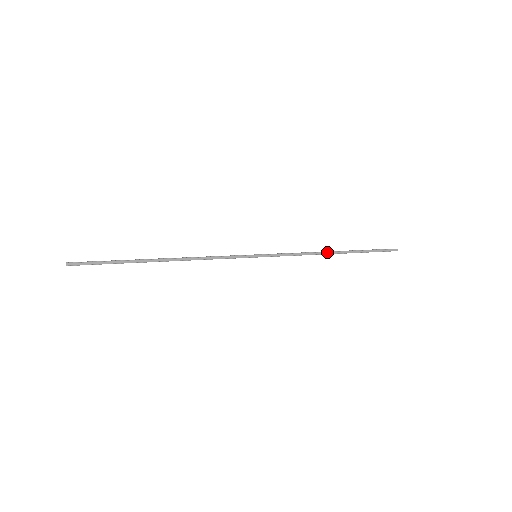
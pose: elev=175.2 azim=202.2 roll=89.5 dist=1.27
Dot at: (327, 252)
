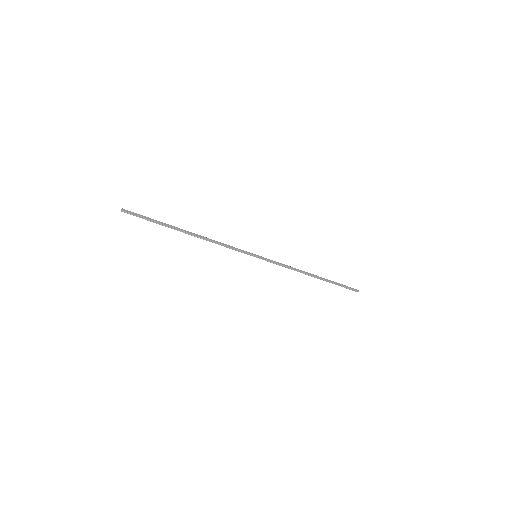
Dot at: (307, 272)
